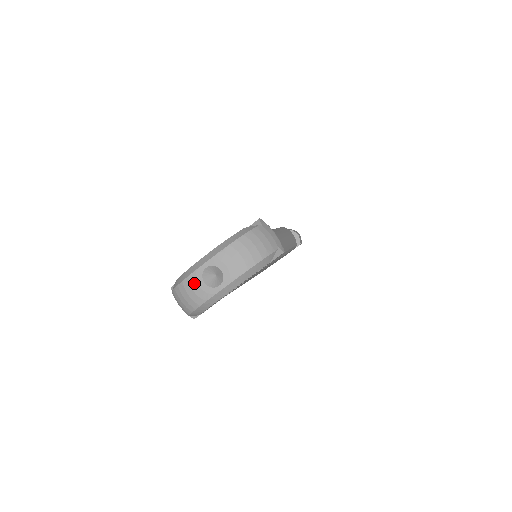
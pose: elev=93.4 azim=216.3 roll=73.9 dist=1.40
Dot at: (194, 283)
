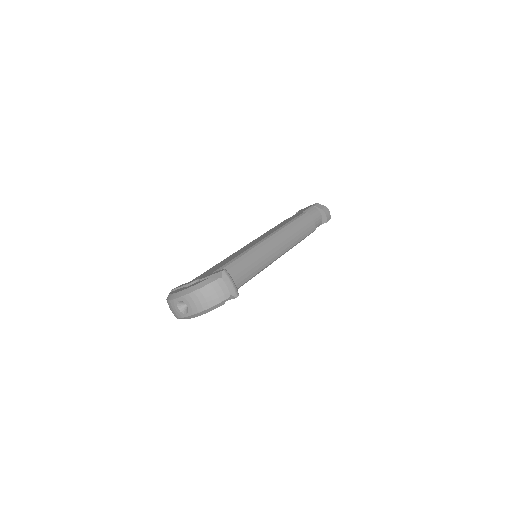
Dot at: (173, 306)
